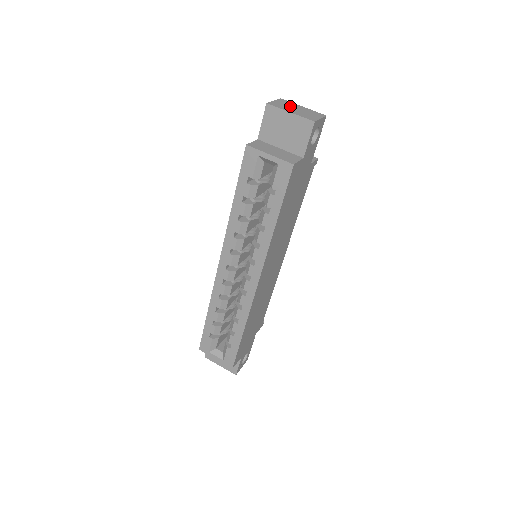
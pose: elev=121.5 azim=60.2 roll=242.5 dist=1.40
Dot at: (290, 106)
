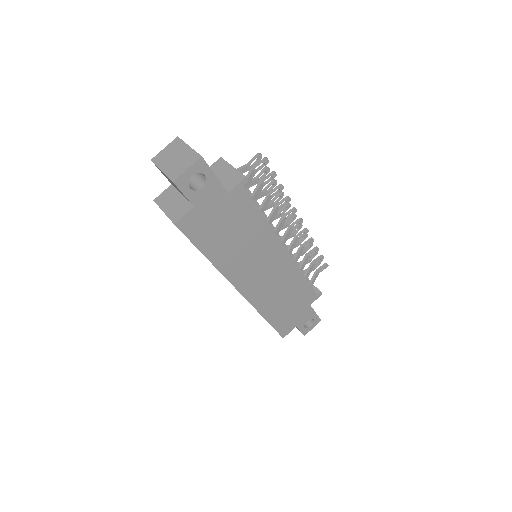
Dot at: (173, 153)
